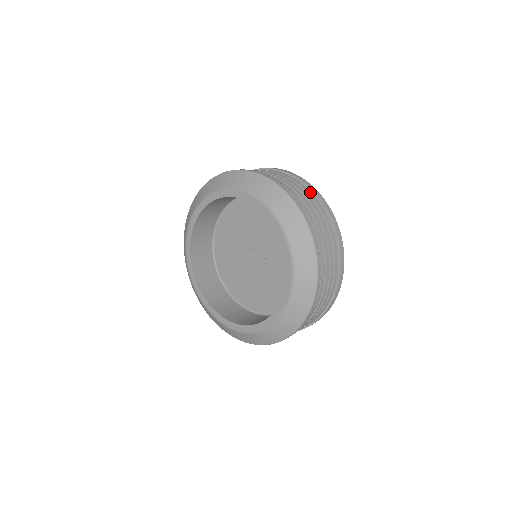
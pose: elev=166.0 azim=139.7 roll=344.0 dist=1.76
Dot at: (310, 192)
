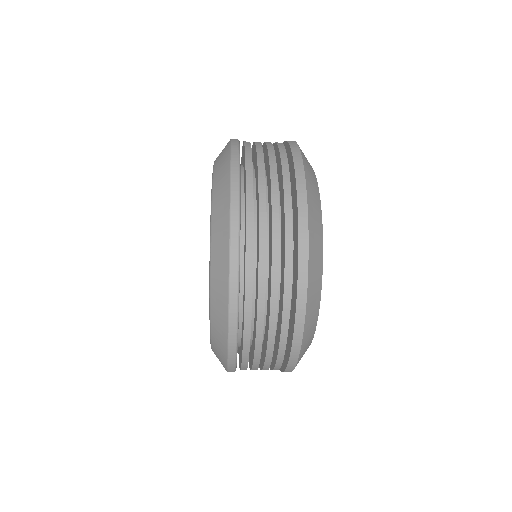
Dot at: occluded
